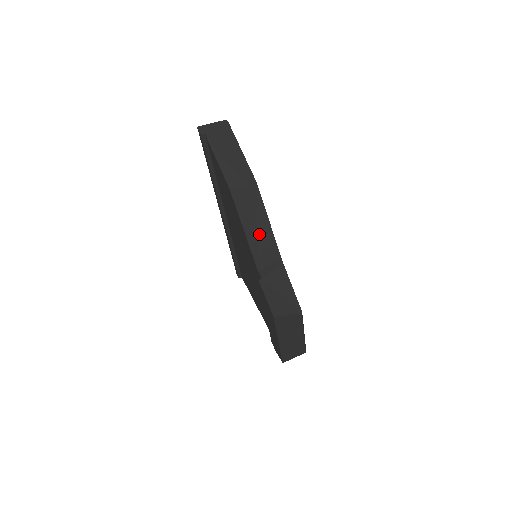
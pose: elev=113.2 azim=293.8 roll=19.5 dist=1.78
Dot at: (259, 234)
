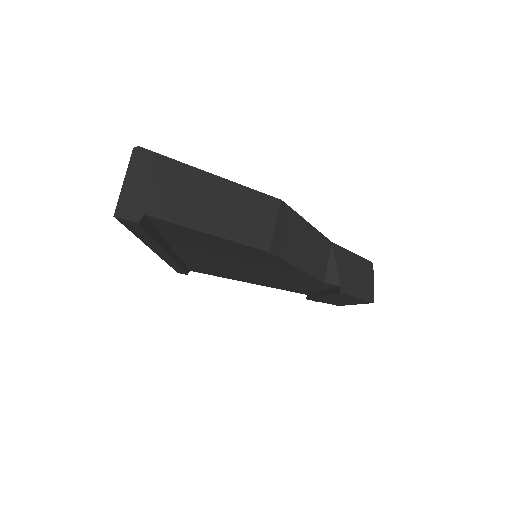
Dot at: (309, 250)
